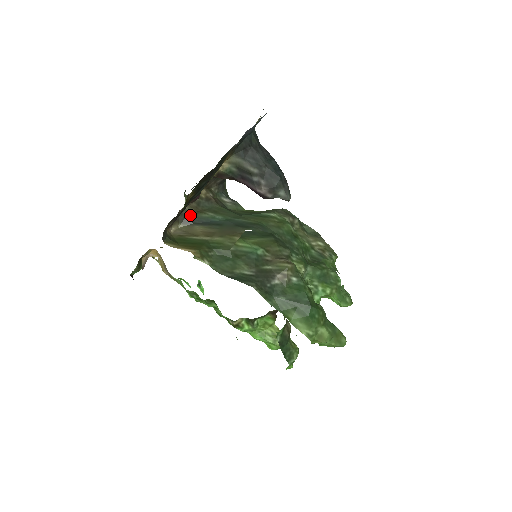
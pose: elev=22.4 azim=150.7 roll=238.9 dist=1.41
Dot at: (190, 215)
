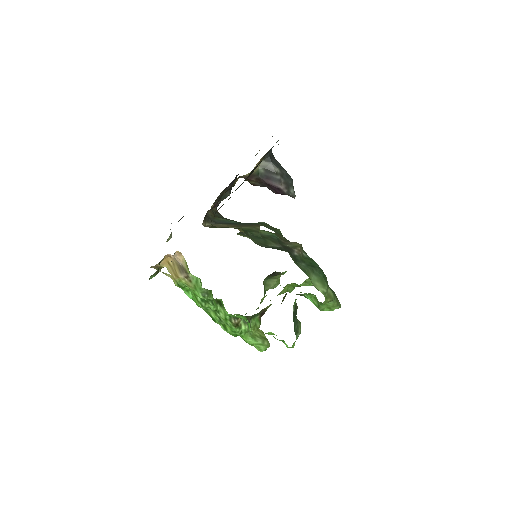
Dot at: (212, 218)
